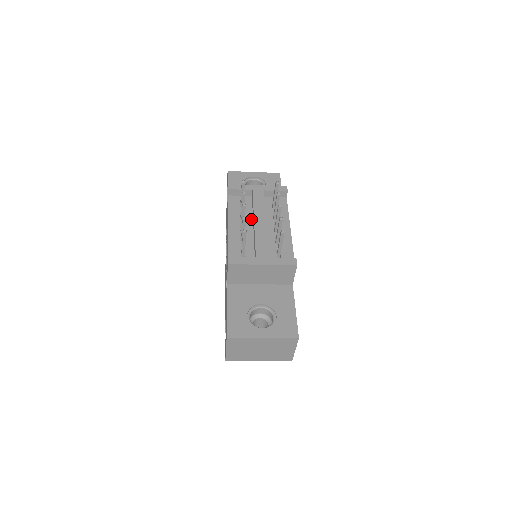
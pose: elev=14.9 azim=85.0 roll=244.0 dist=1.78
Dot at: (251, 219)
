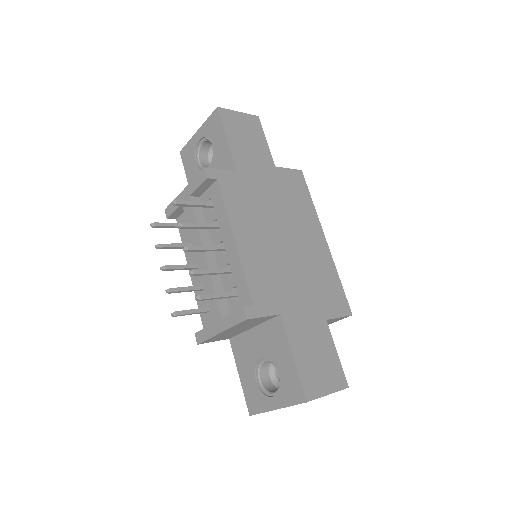
Dot at: occluded
